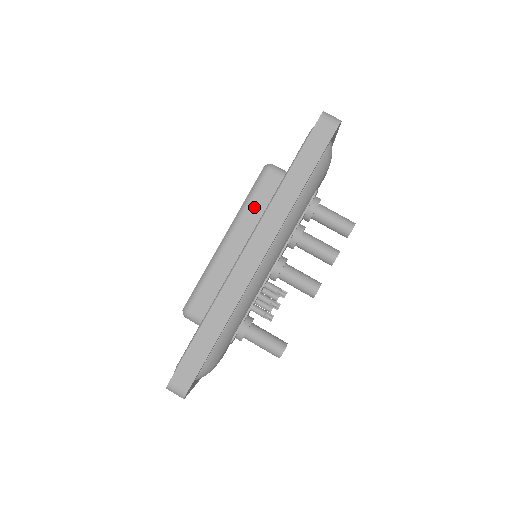
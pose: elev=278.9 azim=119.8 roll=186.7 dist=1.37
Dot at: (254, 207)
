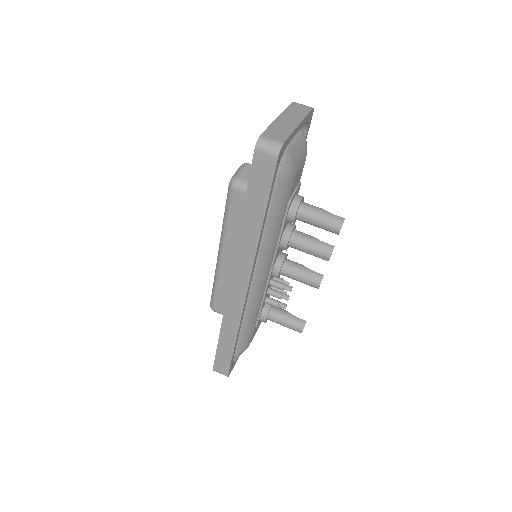
Dot at: (233, 226)
